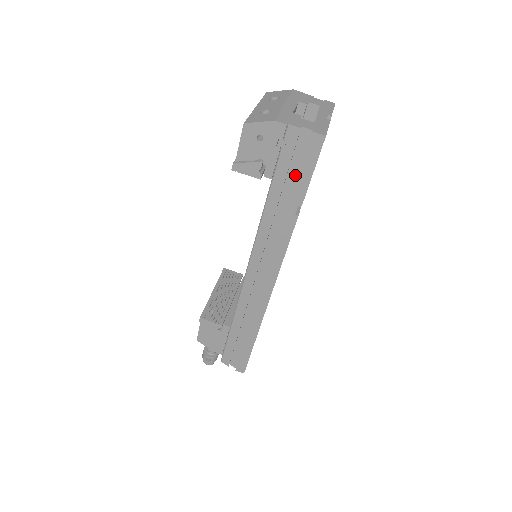
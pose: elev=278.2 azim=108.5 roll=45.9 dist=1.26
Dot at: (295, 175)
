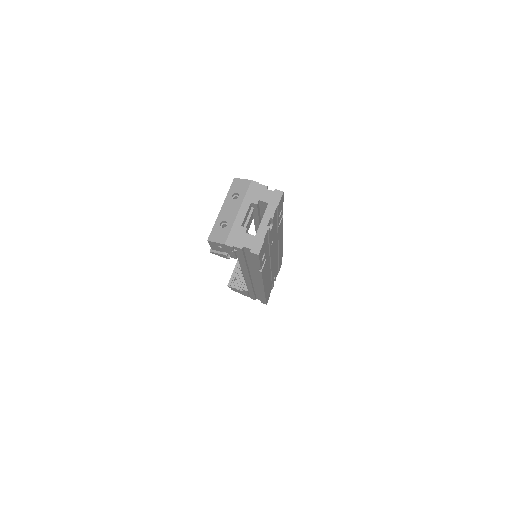
Dot at: occluded
